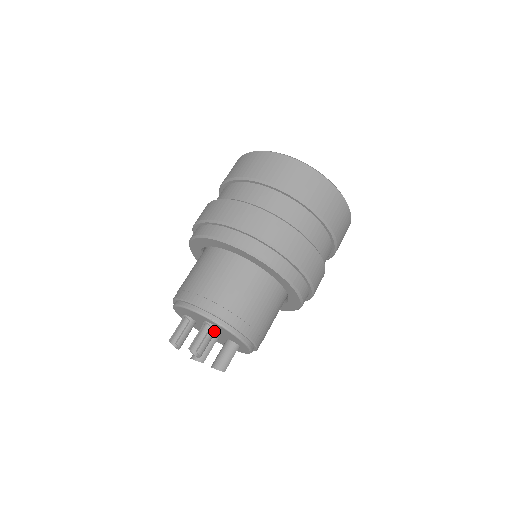
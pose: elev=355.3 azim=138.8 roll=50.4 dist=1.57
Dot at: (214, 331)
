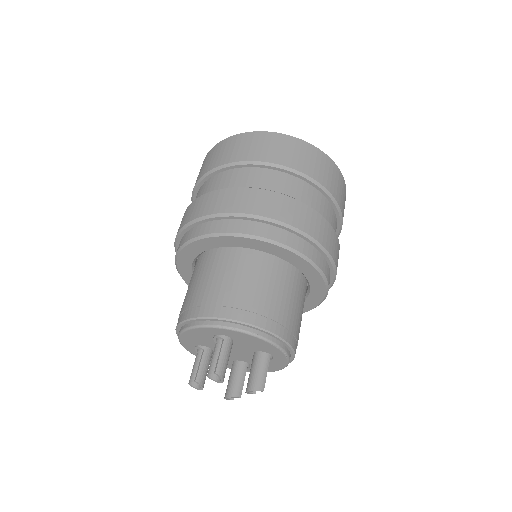
Dot at: (229, 343)
